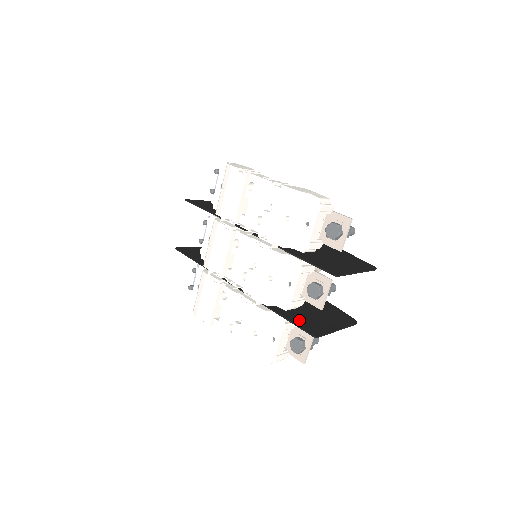
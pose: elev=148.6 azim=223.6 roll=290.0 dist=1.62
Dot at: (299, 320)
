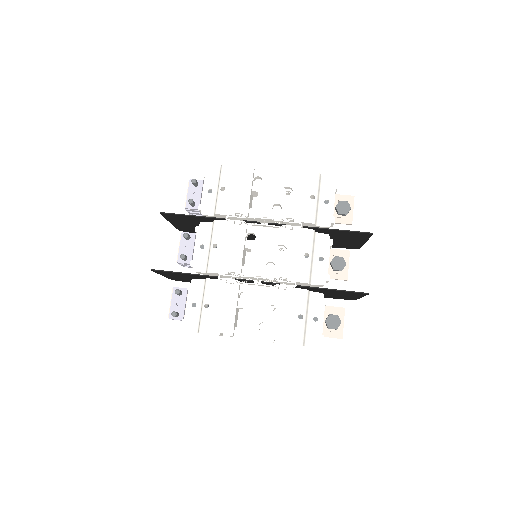
Dot at: (338, 291)
